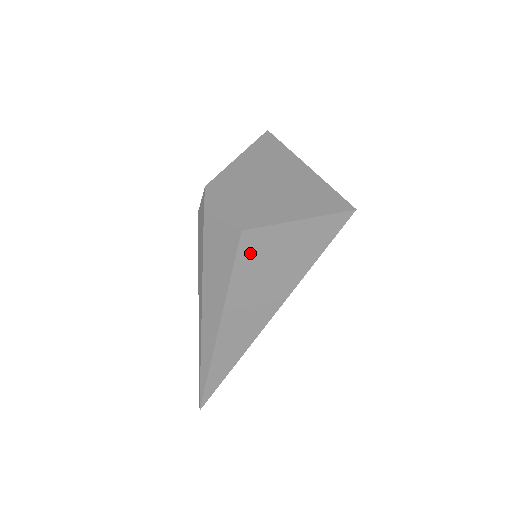
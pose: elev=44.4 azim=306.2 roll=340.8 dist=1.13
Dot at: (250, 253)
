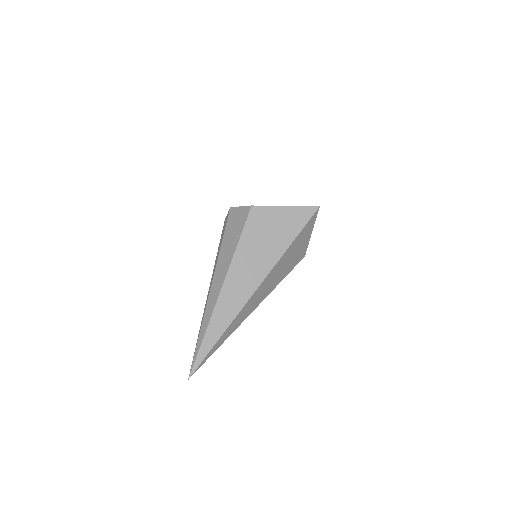
Dot at: (254, 223)
